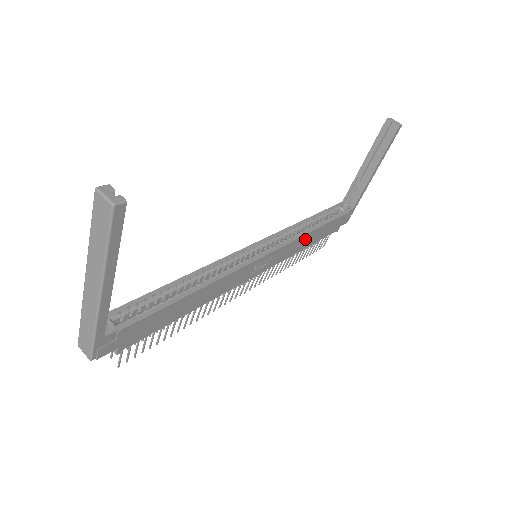
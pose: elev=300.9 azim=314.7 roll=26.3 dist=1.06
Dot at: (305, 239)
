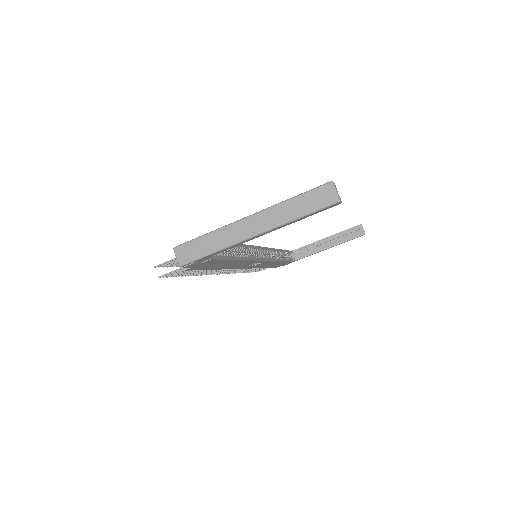
Dot at: (274, 263)
